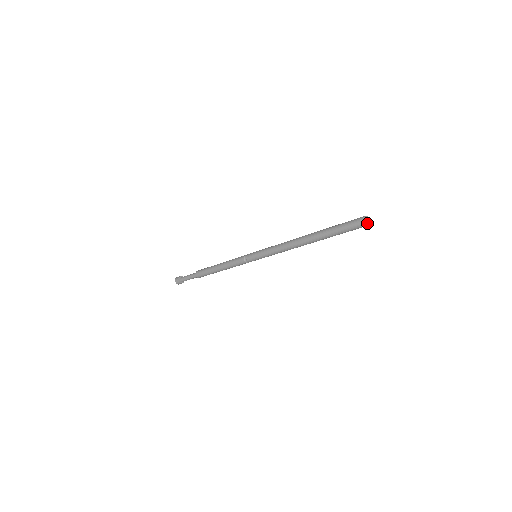
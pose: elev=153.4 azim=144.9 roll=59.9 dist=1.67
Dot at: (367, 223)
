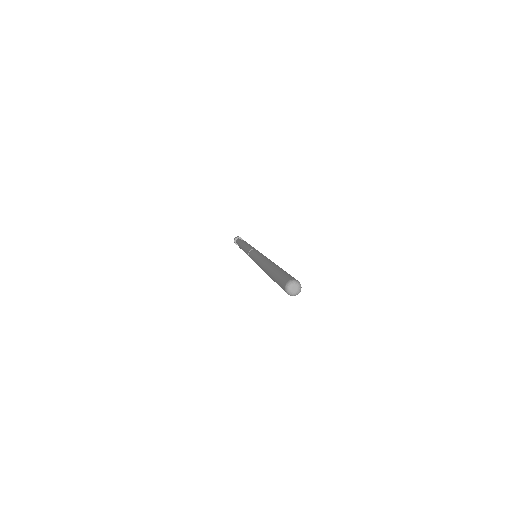
Dot at: (289, 293)
